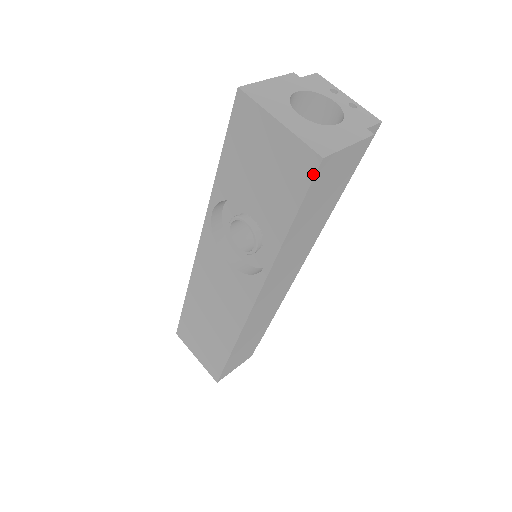
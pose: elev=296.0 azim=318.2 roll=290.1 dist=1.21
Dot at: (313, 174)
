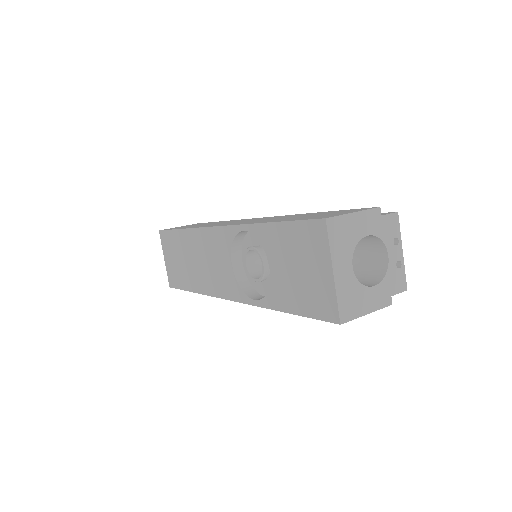
Dot at: (327, 320)
